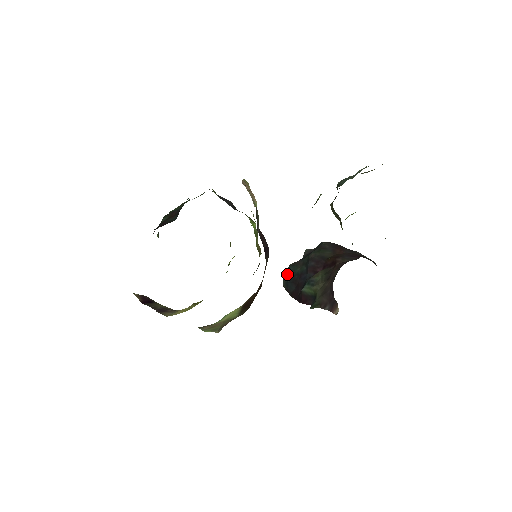
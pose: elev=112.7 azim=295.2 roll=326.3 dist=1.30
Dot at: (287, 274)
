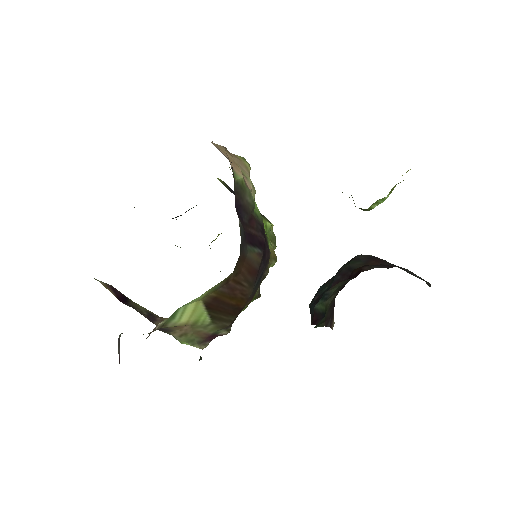
Dot at: (315, 295)
